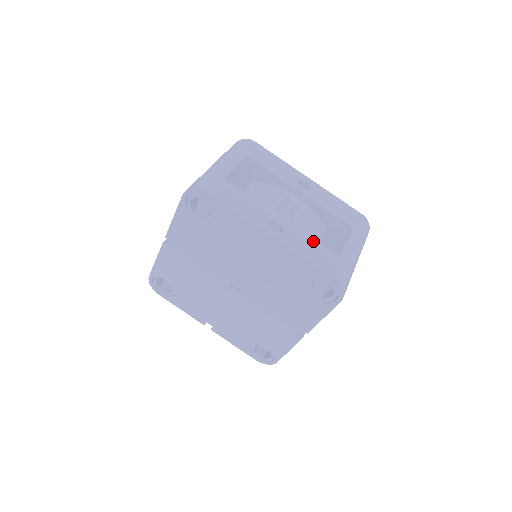
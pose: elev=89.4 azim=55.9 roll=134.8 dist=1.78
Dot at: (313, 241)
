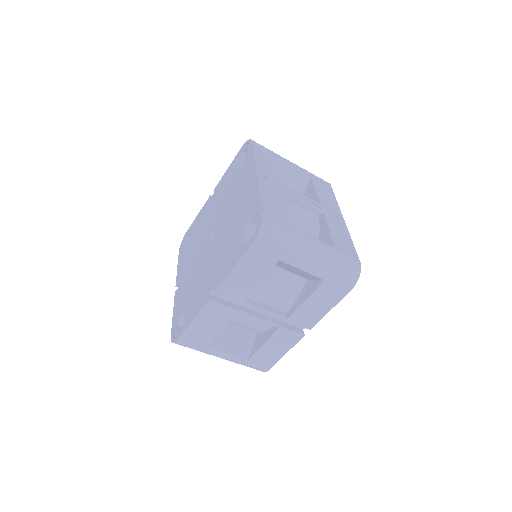
Dot at: (284, 205)
